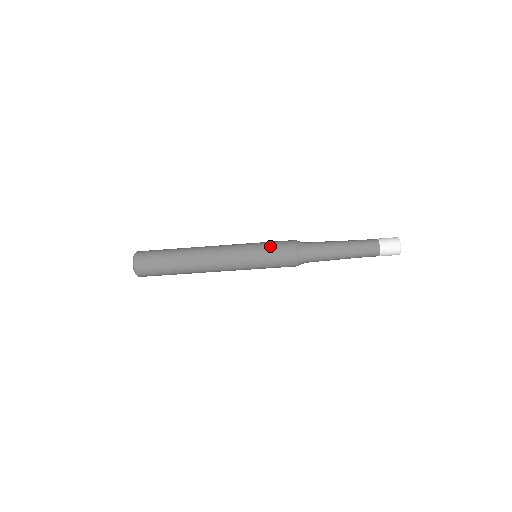
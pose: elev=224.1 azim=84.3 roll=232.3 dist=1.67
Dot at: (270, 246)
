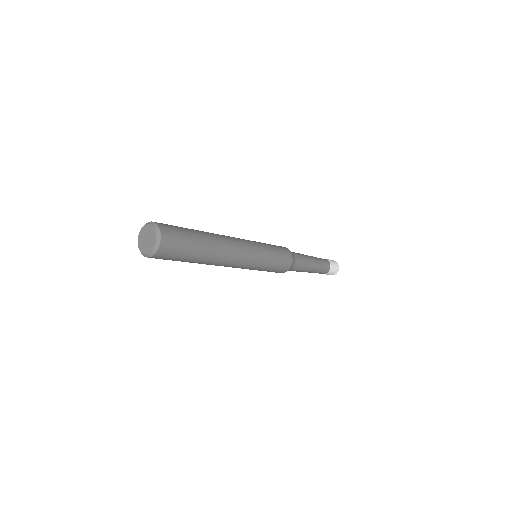
Dot at: (275, 249)
